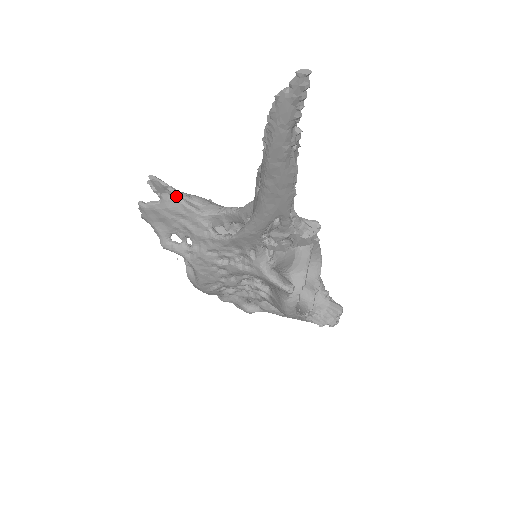
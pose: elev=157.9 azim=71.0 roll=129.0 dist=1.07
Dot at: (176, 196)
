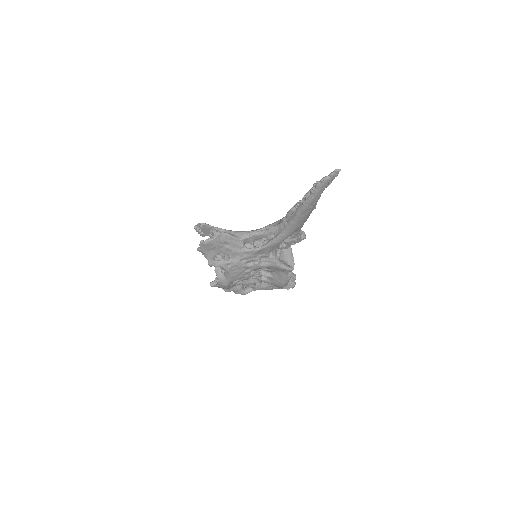
Dot at: (222, 232)
